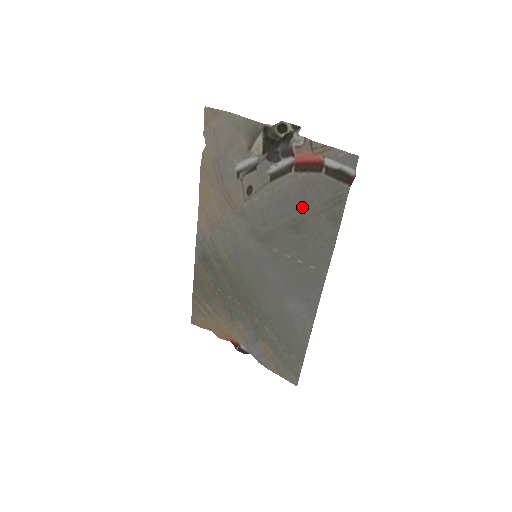
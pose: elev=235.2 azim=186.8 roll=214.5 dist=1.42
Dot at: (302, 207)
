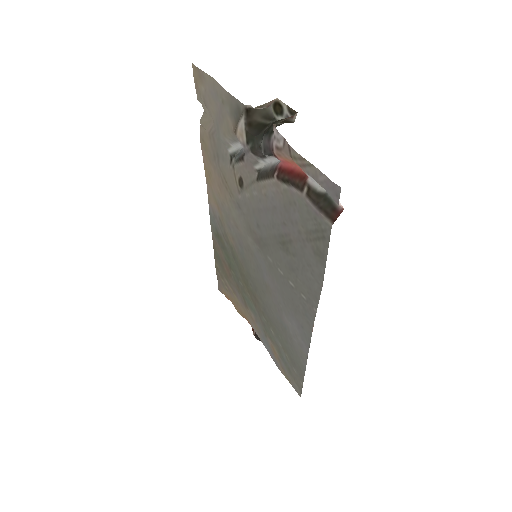
Dot at: (288, 225)
